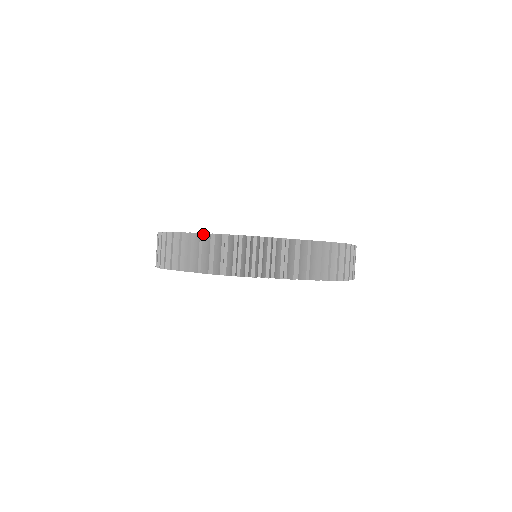
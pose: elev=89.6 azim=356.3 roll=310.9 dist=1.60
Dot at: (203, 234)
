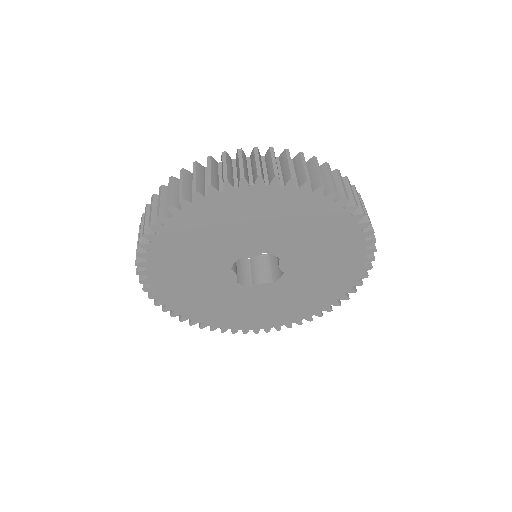
Dot at: (257, 148)
